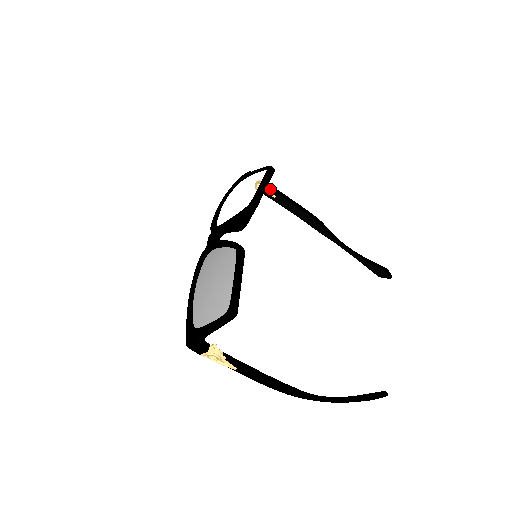
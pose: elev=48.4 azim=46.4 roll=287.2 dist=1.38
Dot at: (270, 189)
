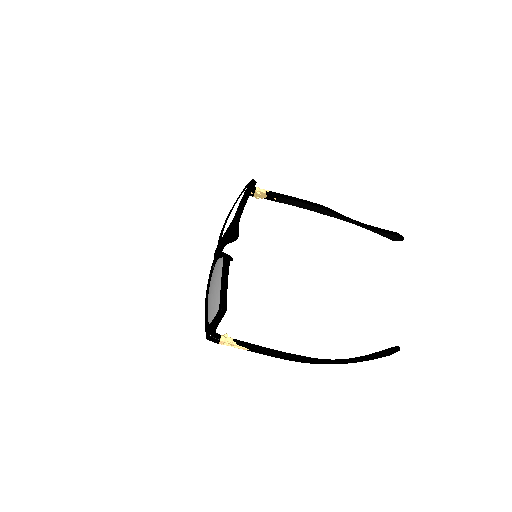
Dot at: (268, 194)
